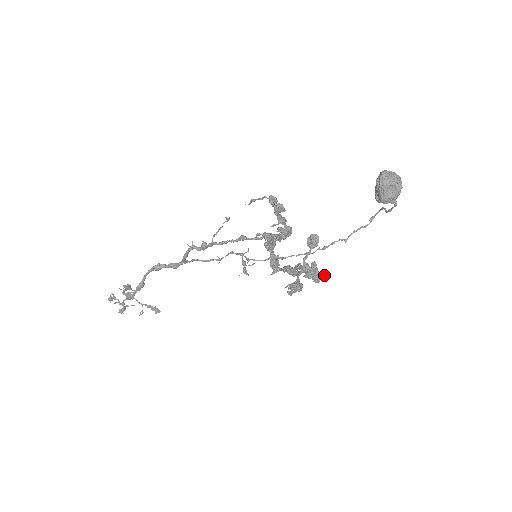
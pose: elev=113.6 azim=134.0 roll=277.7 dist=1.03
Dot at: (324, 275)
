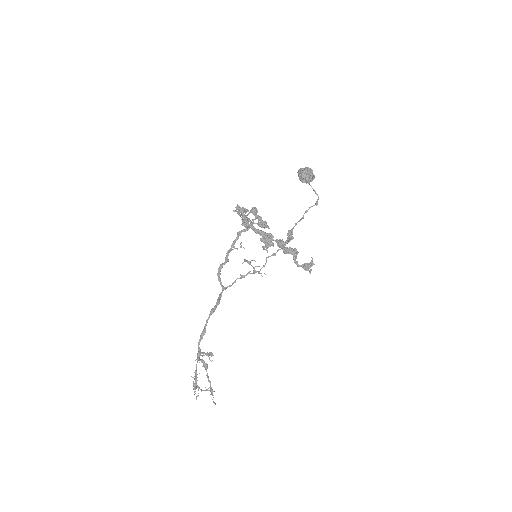
Dot at: (310, 262)
